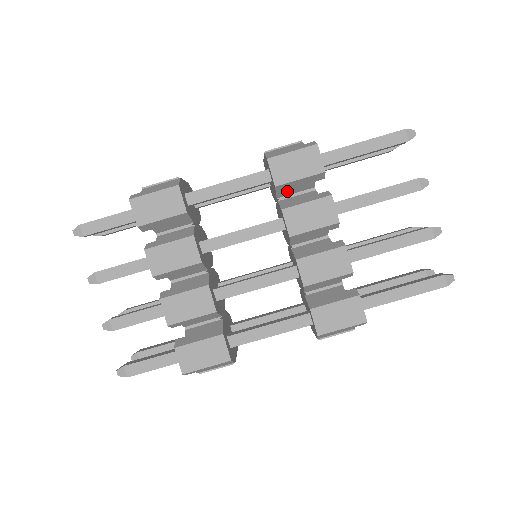
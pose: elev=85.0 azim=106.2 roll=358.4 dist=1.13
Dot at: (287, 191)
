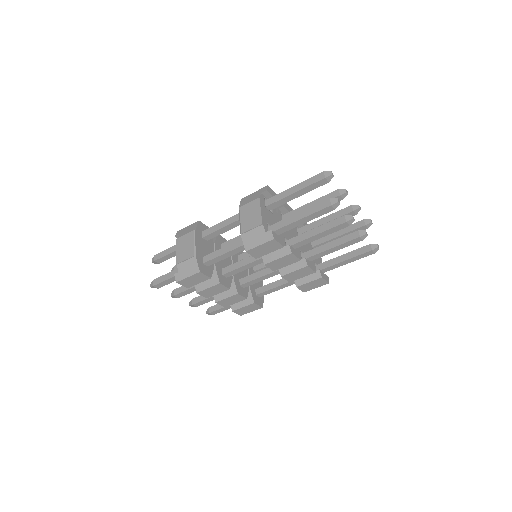
Dot at: occluded
